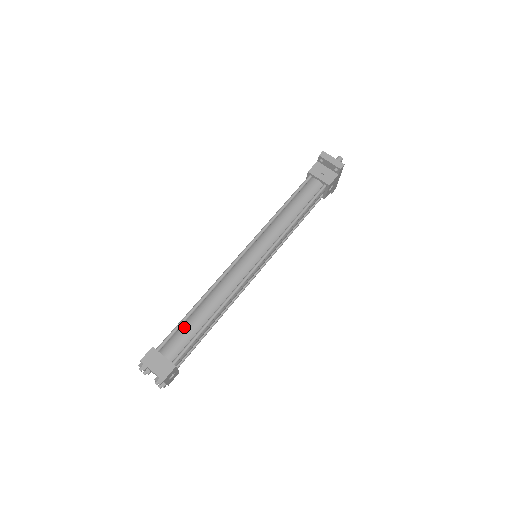
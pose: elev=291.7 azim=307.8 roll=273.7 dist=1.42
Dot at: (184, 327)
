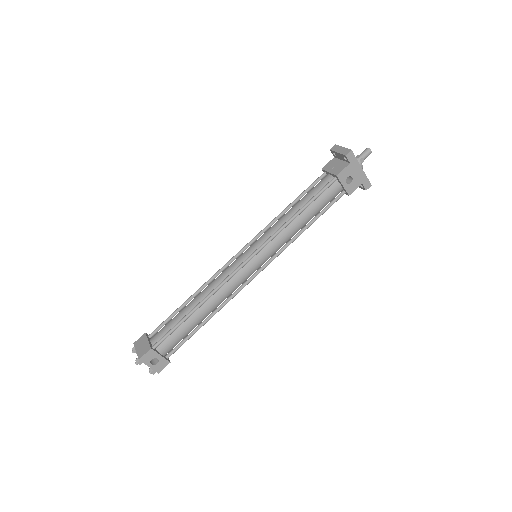
Dot at: (173, 318)
